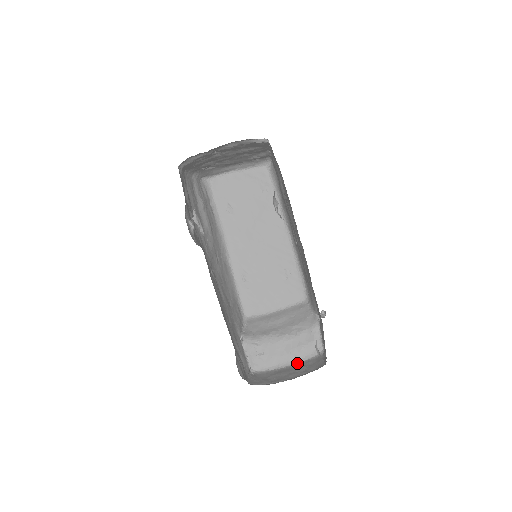
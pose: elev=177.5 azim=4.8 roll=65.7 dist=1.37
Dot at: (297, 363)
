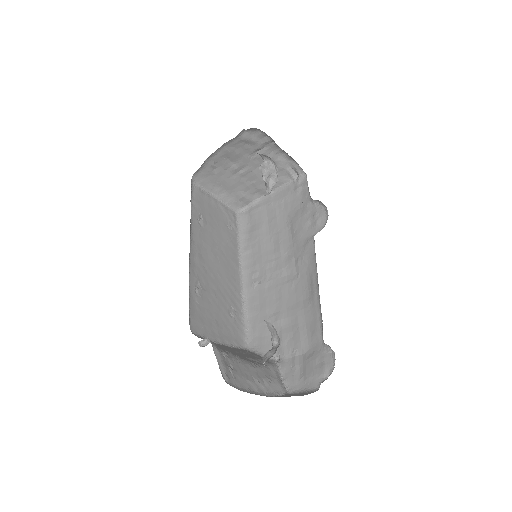
Dot at: (266, 395)
